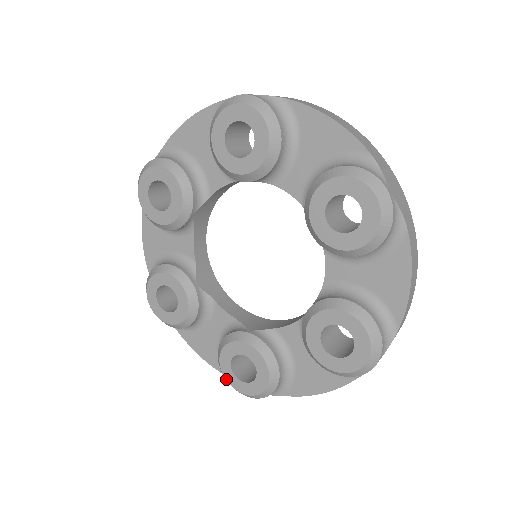
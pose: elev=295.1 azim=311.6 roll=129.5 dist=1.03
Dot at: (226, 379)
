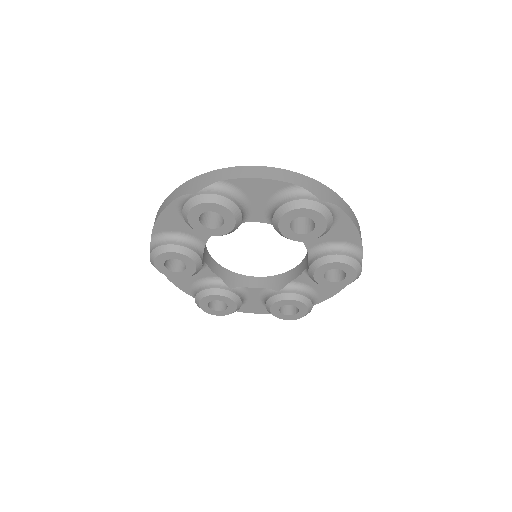
Dot at: occluded
